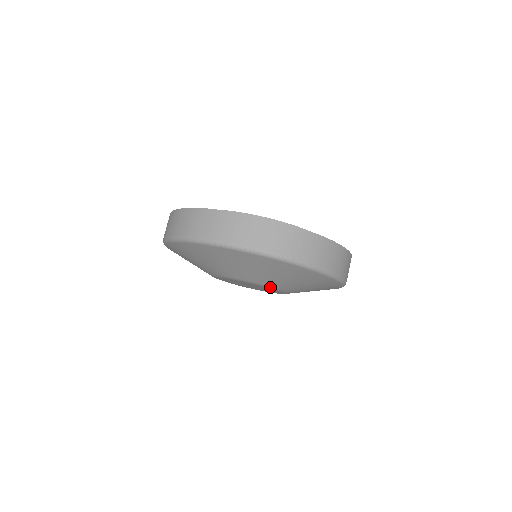
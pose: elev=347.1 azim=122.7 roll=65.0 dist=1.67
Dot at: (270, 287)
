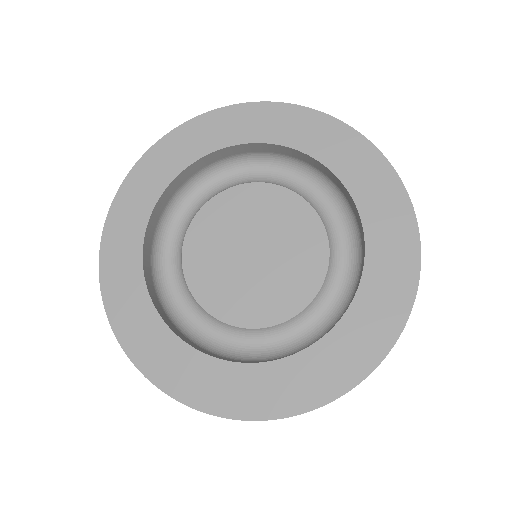
Dot at: occluded
